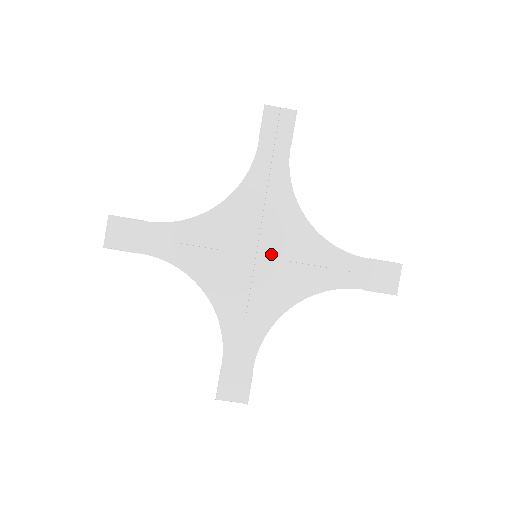
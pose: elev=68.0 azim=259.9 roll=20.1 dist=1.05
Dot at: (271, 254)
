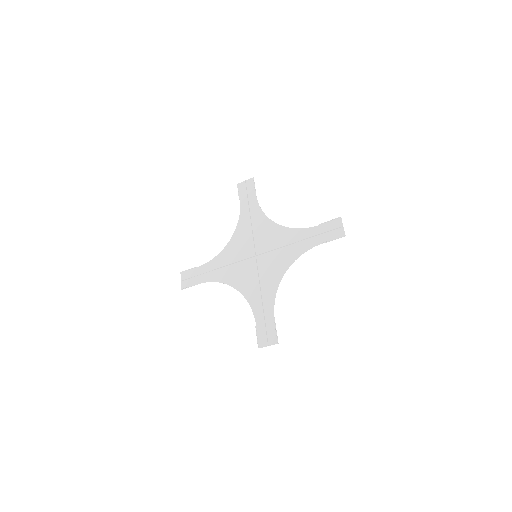
Dot at: (264, 251)
